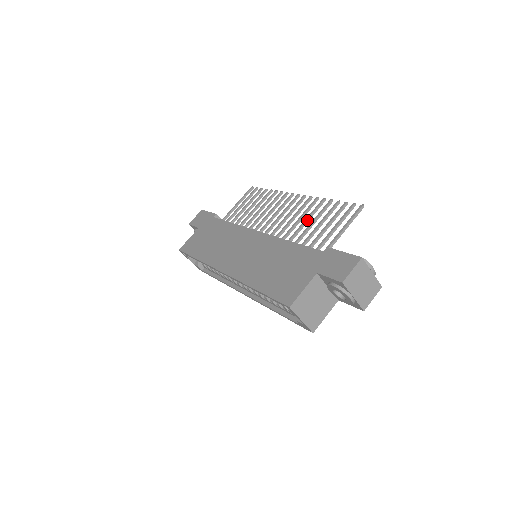
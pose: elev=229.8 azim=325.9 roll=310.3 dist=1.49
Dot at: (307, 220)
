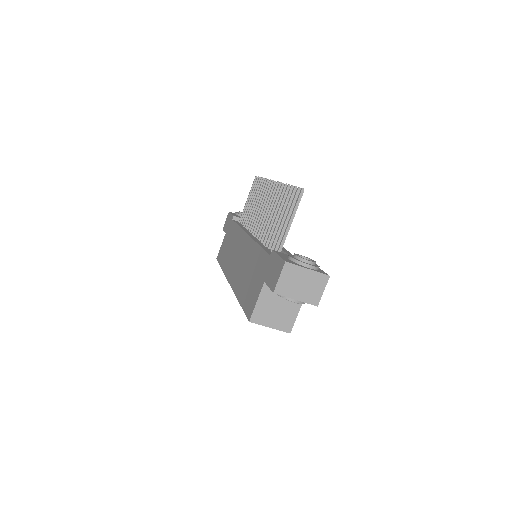
Dot at: (275, 213)
